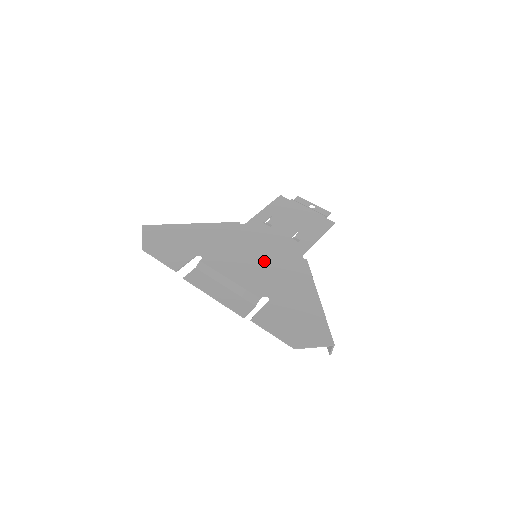
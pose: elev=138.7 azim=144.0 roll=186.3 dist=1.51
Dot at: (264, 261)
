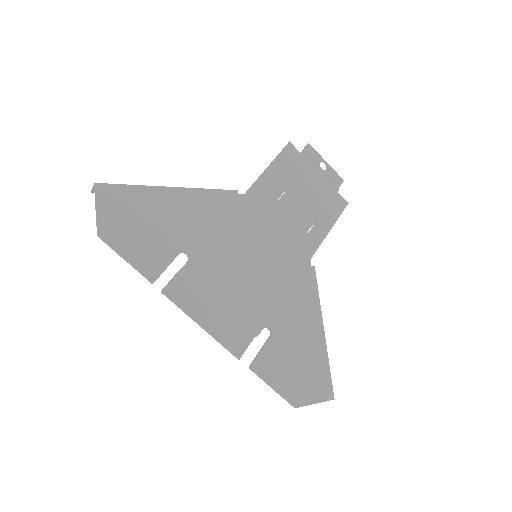
Dot at: (267, 268)
